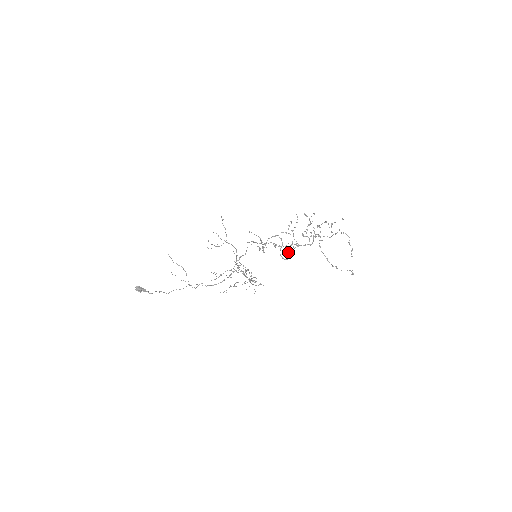
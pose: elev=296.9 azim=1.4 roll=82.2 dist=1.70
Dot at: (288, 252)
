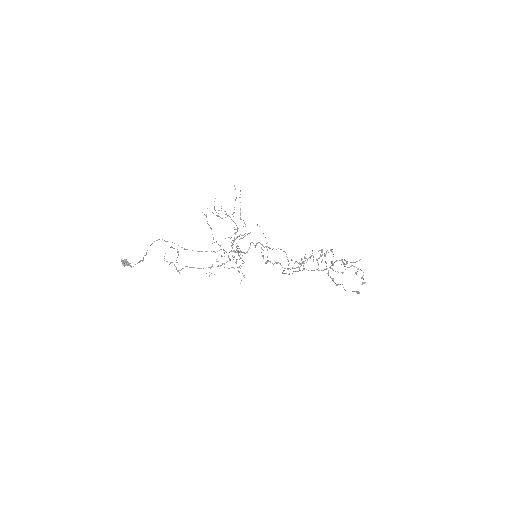
Dot at: (292, 273)
